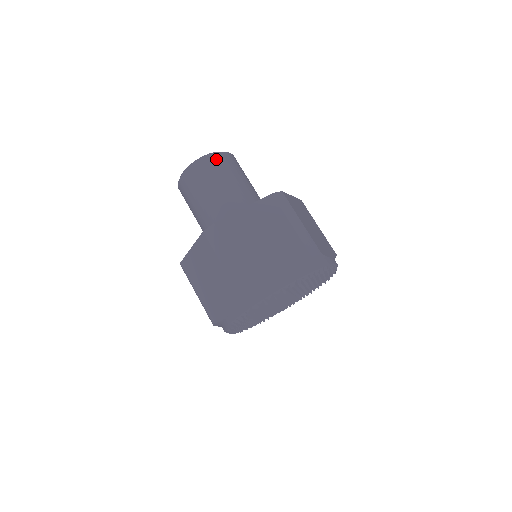
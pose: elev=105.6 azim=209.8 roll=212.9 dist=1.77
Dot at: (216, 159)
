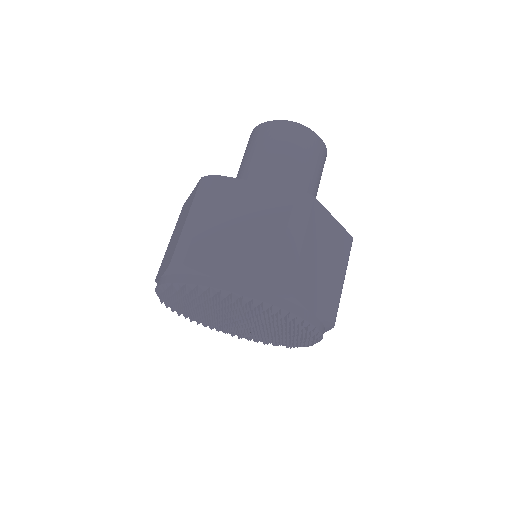
Dot at: (295, 130)
